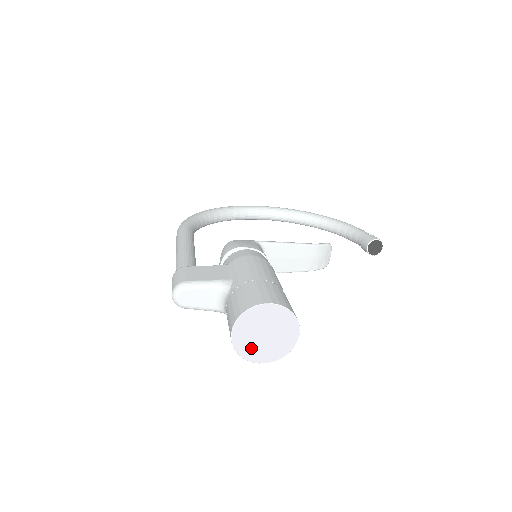
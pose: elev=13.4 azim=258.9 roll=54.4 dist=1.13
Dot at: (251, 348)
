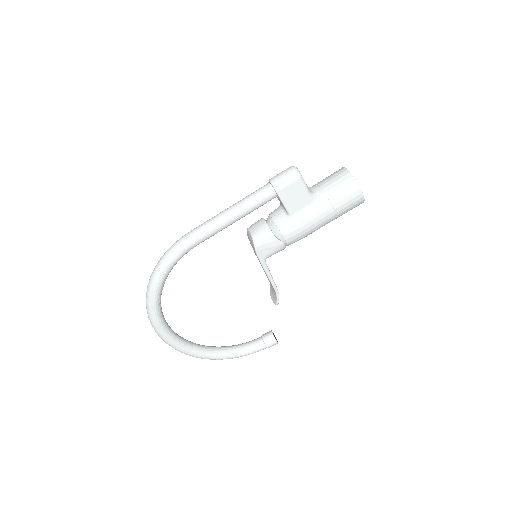
Dot at: occluded
